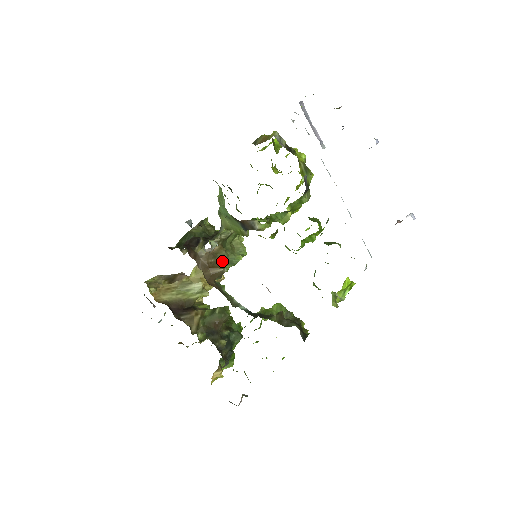
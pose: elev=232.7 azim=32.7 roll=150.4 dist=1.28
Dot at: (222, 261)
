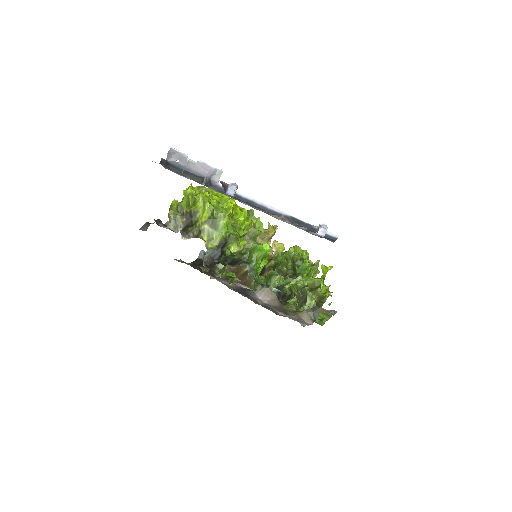
Dot at: occluded
